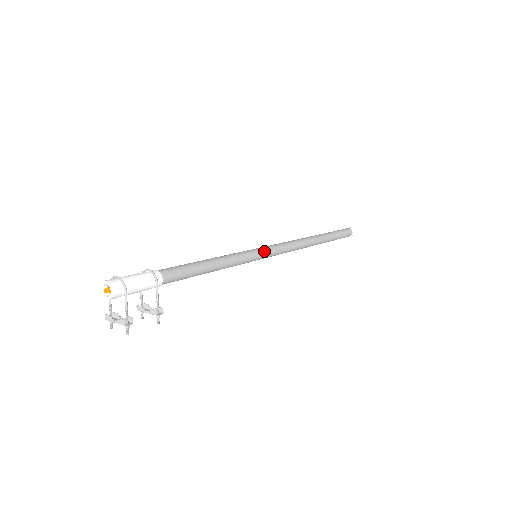
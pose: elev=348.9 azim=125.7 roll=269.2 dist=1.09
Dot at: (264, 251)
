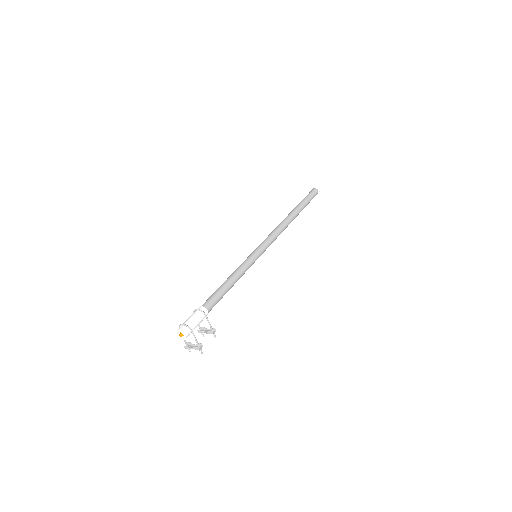
Dot at: (260, 250)
